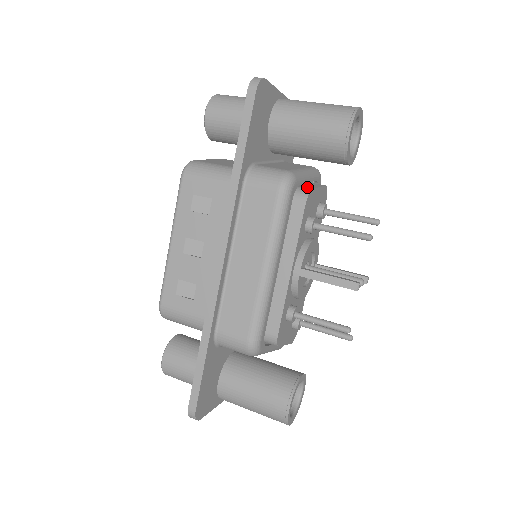
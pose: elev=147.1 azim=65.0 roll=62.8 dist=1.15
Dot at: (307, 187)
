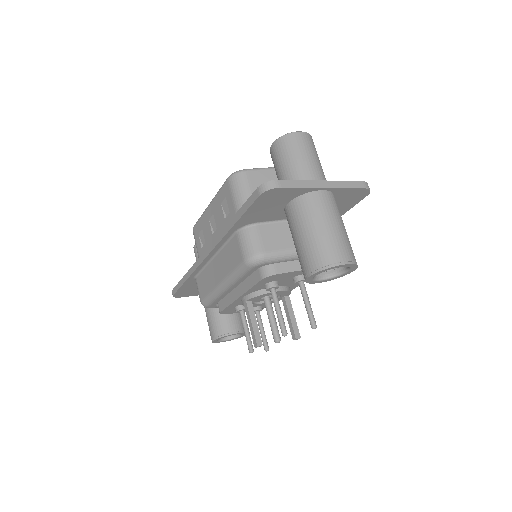
Dot at: (280, 267)
